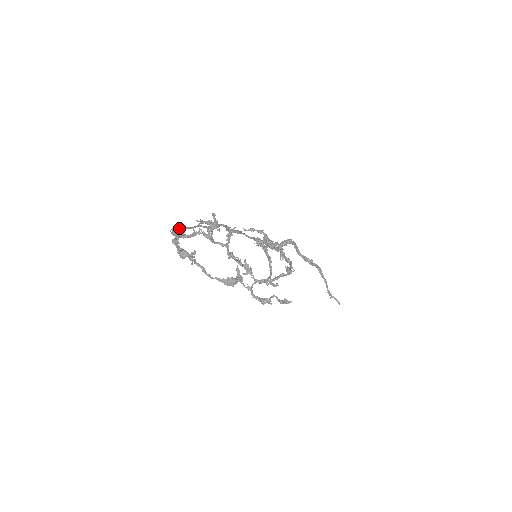
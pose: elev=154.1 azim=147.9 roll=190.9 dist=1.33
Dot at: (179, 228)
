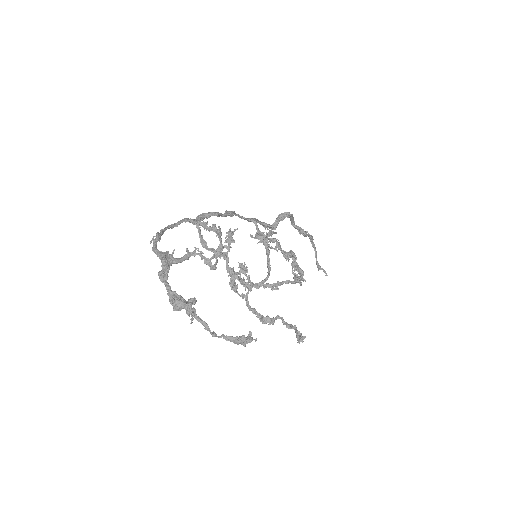
Dot at: (160, 230)
